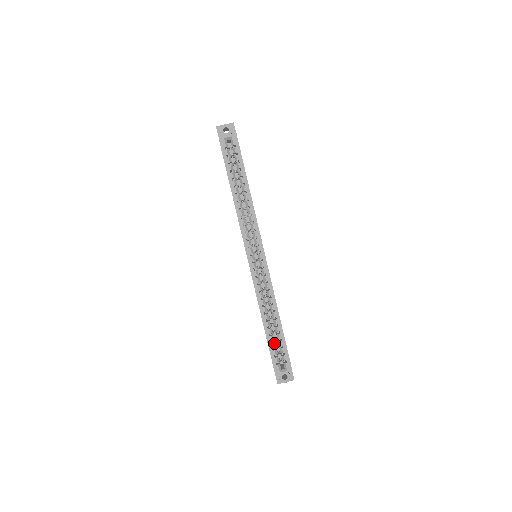
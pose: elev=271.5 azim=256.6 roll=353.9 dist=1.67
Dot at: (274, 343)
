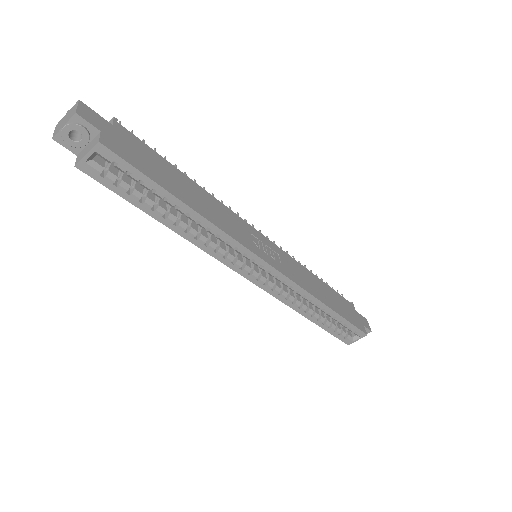
Dot at: (332, 325)
